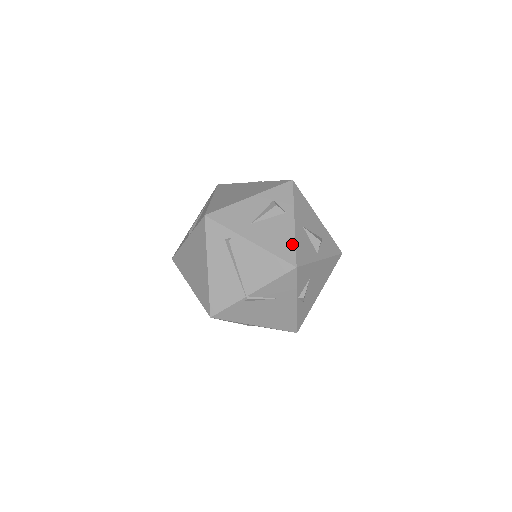
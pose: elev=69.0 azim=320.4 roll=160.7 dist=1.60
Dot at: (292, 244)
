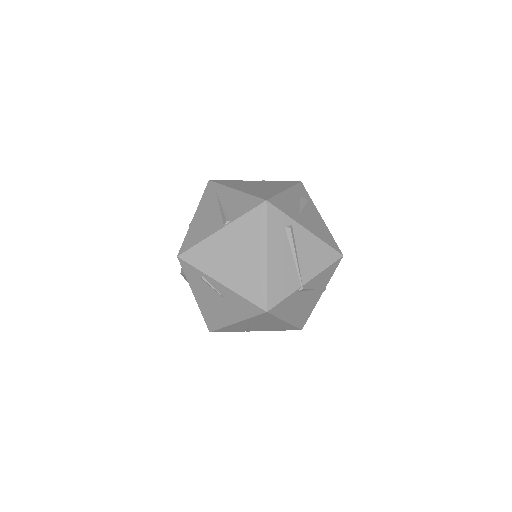
Dot at: (331, 236)
